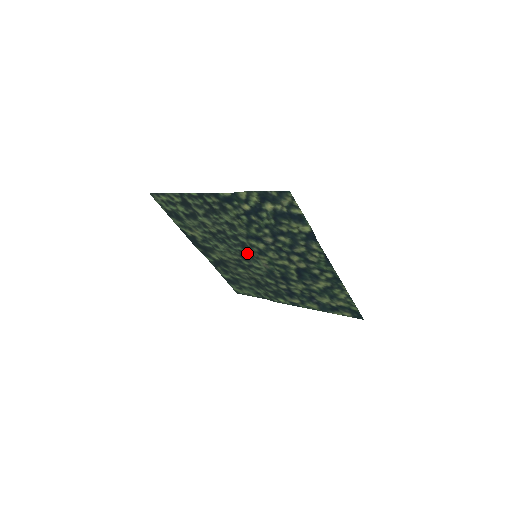
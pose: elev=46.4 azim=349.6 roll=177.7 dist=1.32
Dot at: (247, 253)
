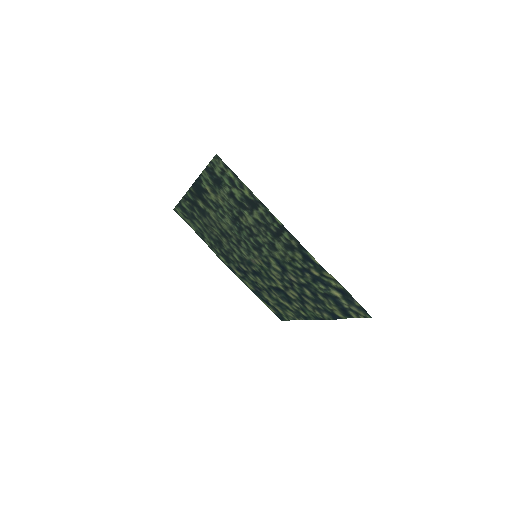
Dot at: (250, 248)
